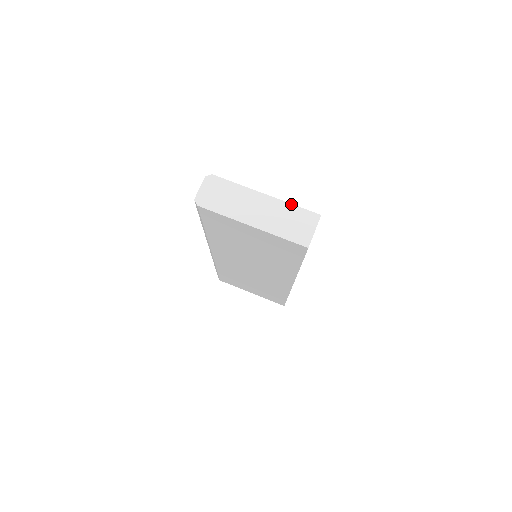
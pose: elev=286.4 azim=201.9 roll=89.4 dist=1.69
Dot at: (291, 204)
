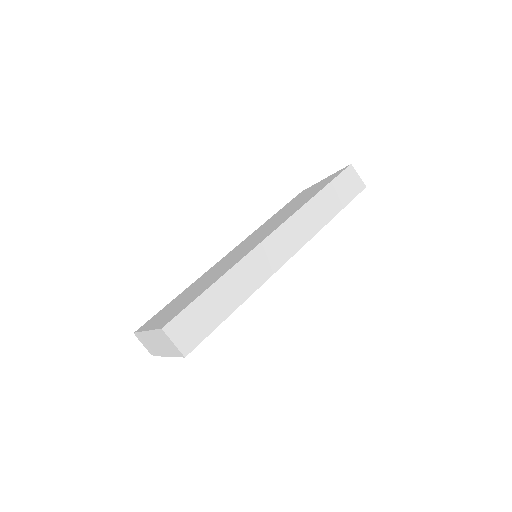
Dot at: (153, 330)
